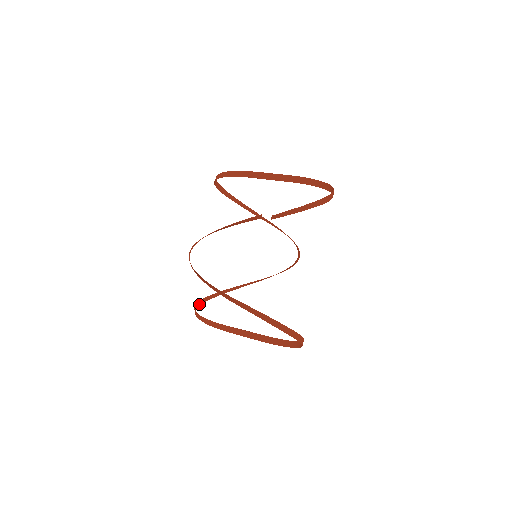
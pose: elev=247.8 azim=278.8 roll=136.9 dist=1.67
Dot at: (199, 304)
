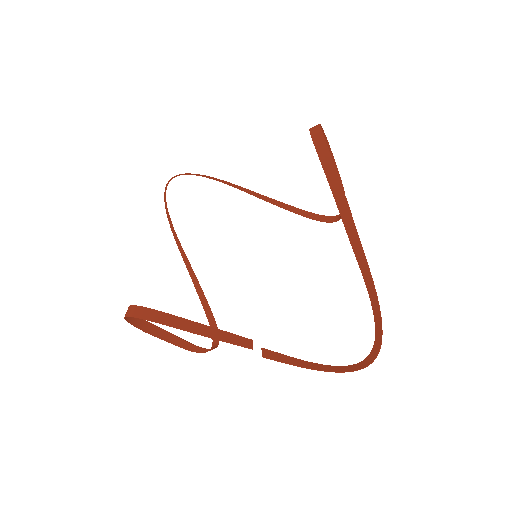
Dot at: (182, 174)
